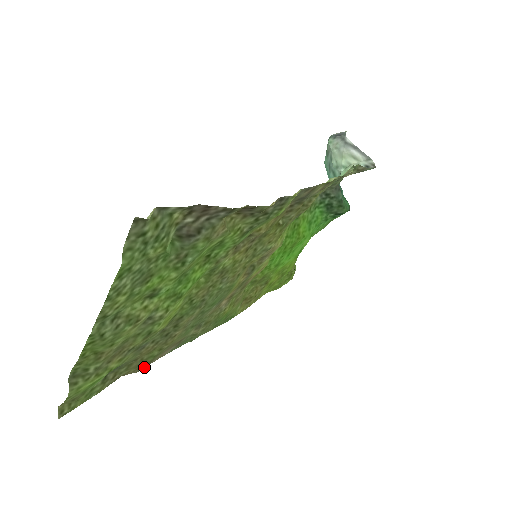
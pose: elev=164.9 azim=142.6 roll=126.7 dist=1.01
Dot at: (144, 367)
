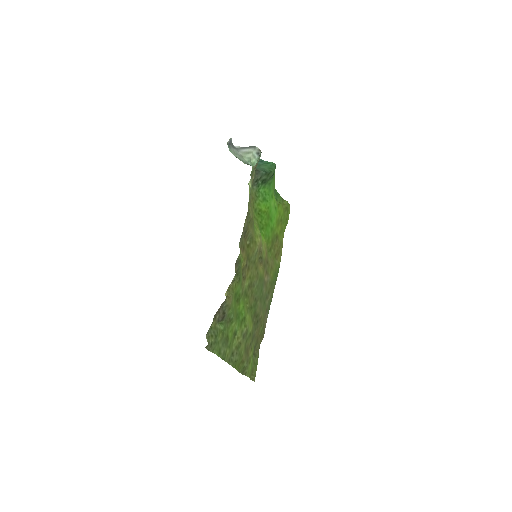
Dot at: (264, 333)
